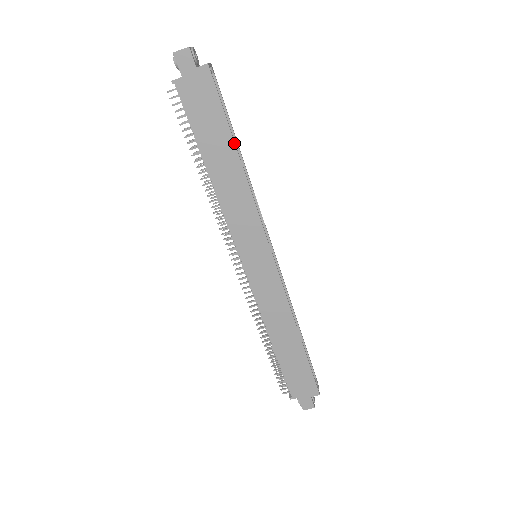
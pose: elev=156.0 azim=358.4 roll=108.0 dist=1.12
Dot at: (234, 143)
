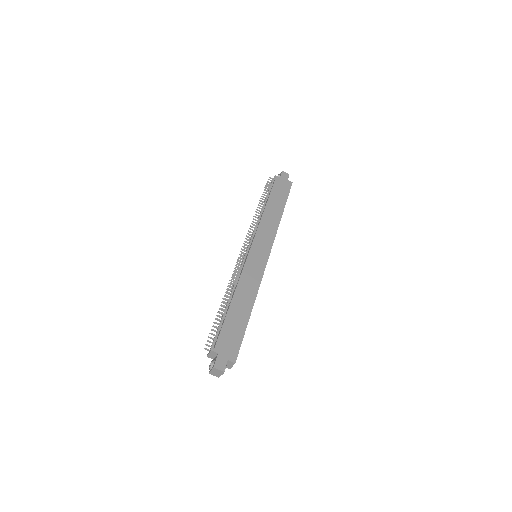
Dot at: (284, 207)
